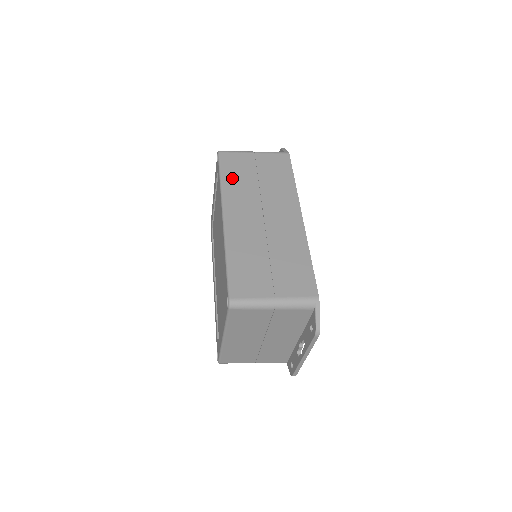
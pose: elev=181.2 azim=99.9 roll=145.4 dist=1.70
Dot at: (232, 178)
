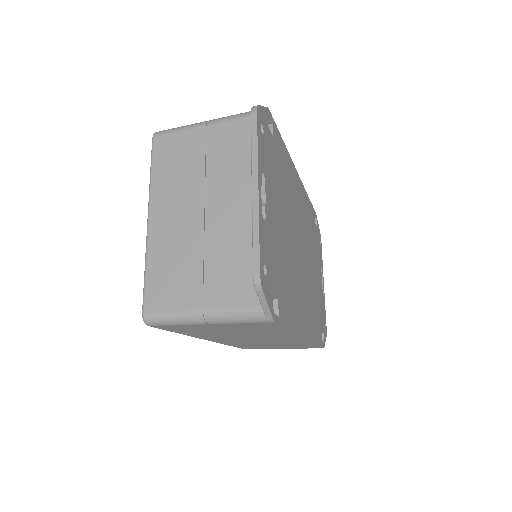
Dot at: occluded
